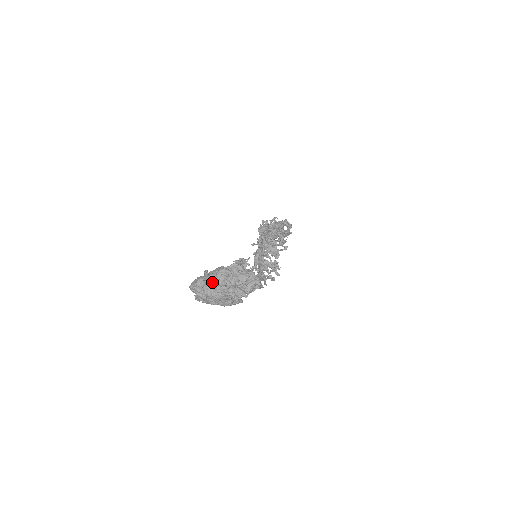
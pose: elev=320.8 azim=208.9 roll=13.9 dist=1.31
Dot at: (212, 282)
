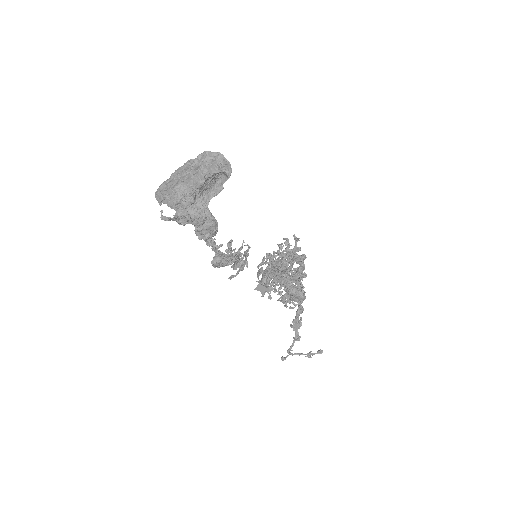
Dot at: (177, 174)
